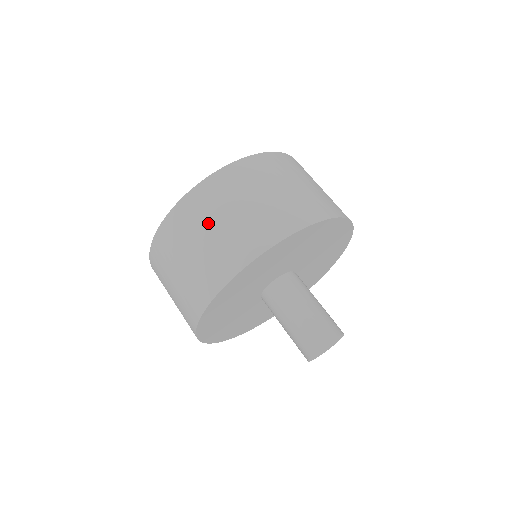
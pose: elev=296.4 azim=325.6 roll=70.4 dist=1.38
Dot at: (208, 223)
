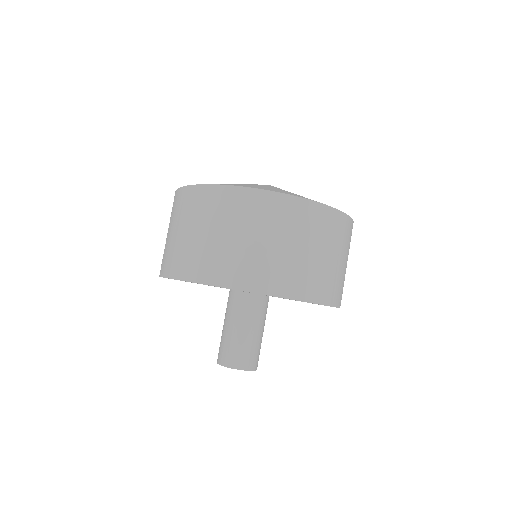
Dot at: (263, 232)
